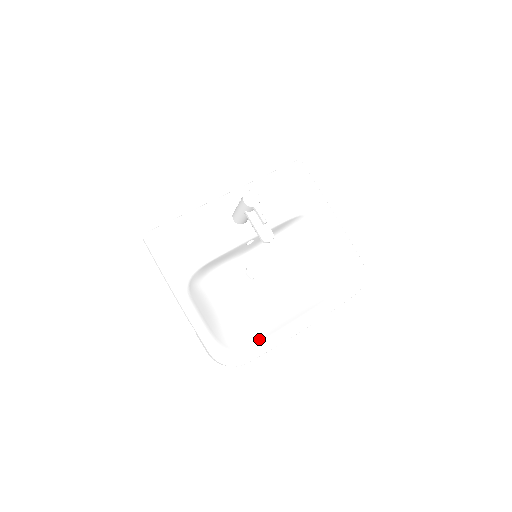
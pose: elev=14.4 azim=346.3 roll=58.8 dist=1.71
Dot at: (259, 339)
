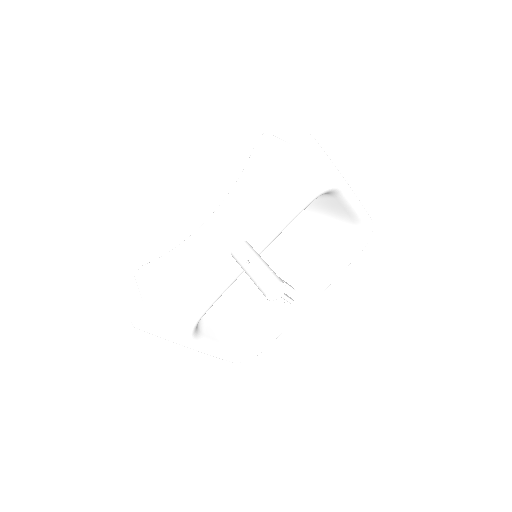
Dot at: (270, 326)
